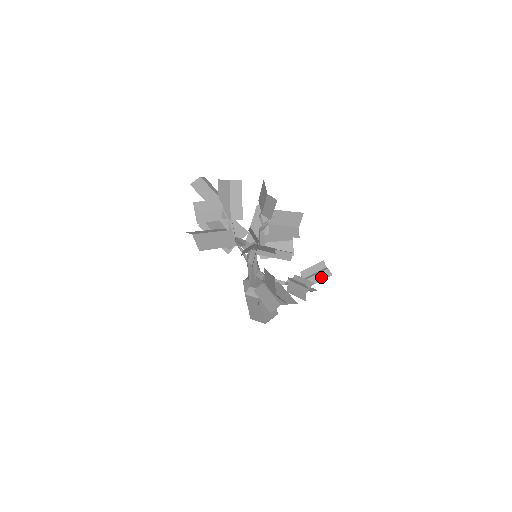
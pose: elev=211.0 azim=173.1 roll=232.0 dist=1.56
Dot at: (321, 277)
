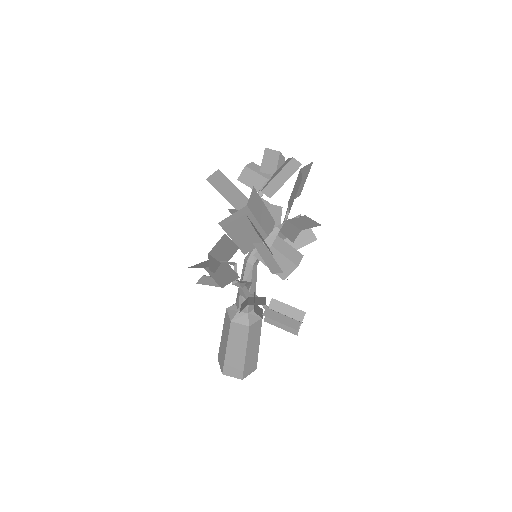
Dot at: (284, 320)
